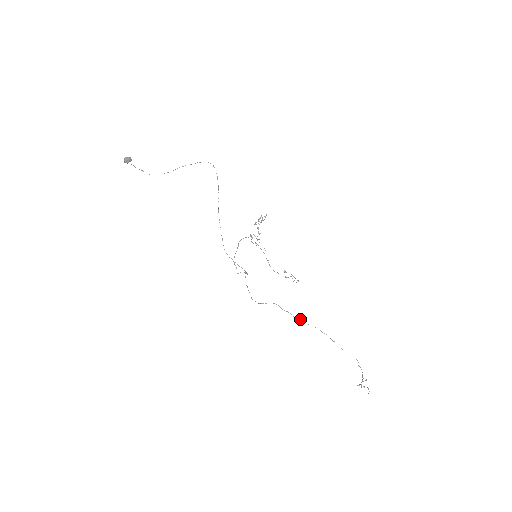
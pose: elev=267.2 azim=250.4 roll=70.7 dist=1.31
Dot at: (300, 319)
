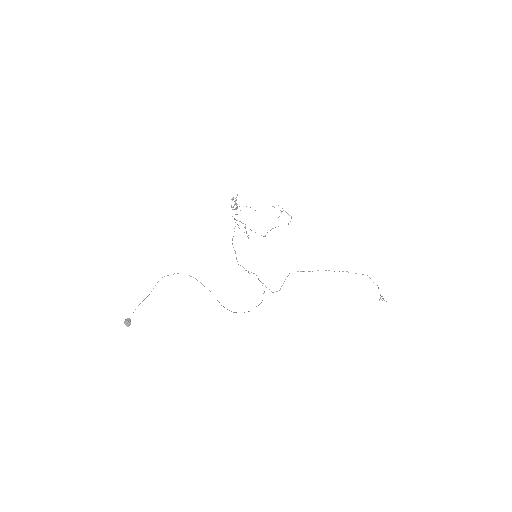
Dot at: occluded
